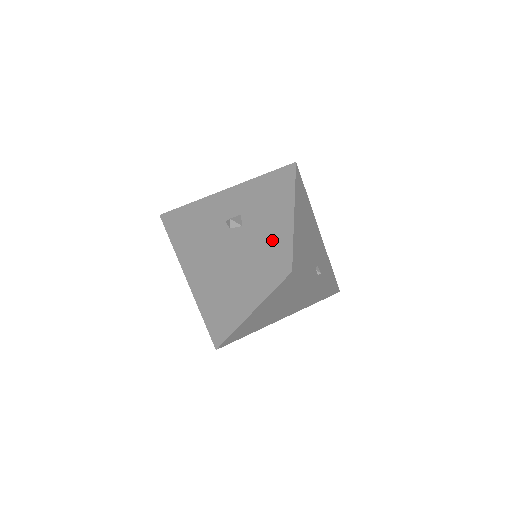
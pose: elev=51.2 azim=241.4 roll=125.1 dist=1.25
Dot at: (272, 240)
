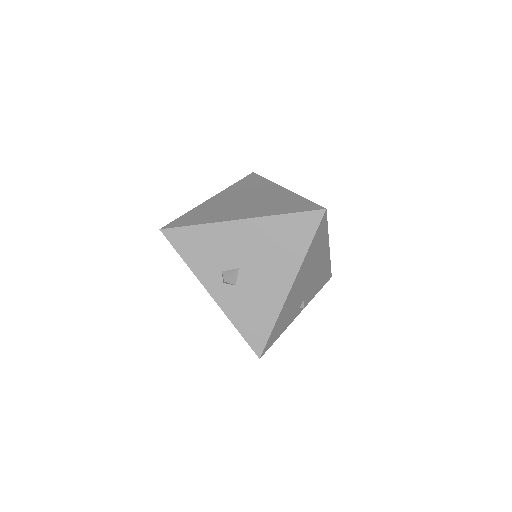
Dot at: (256, 317)
